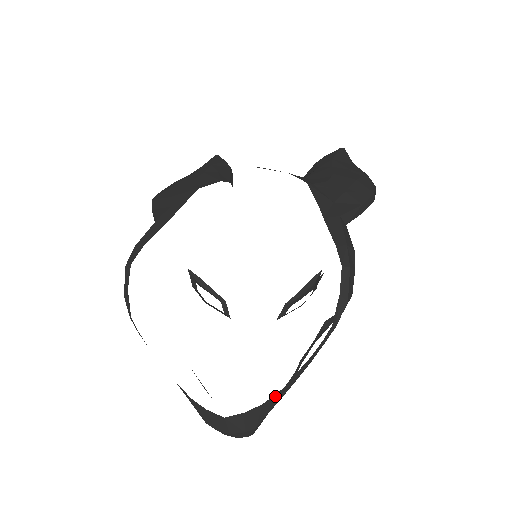
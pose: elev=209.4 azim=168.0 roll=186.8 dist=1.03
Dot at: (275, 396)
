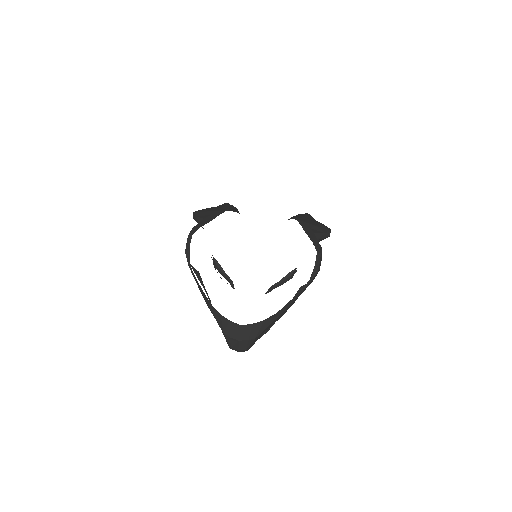
Dot at: (271, 318)
